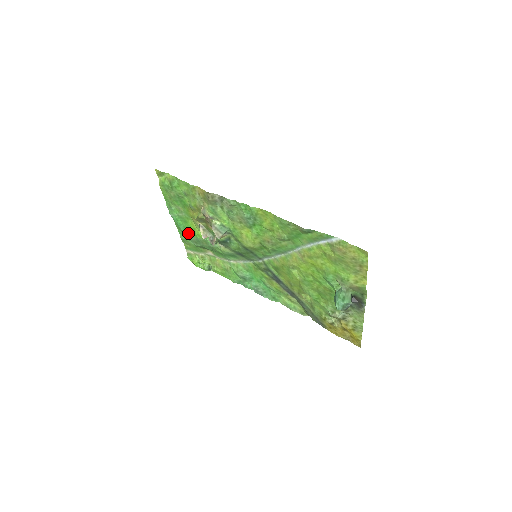
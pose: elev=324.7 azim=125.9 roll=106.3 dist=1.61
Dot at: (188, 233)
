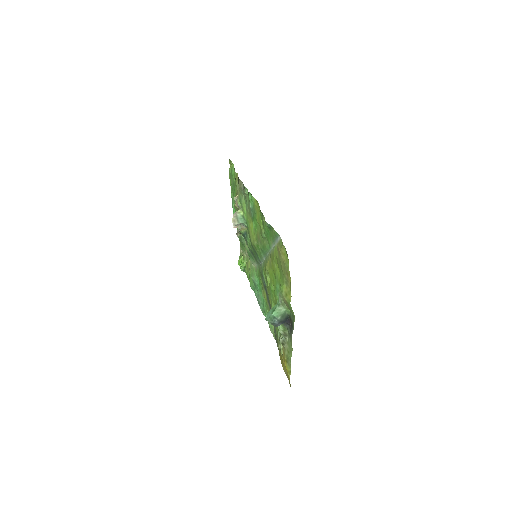
Dot at: occluded
